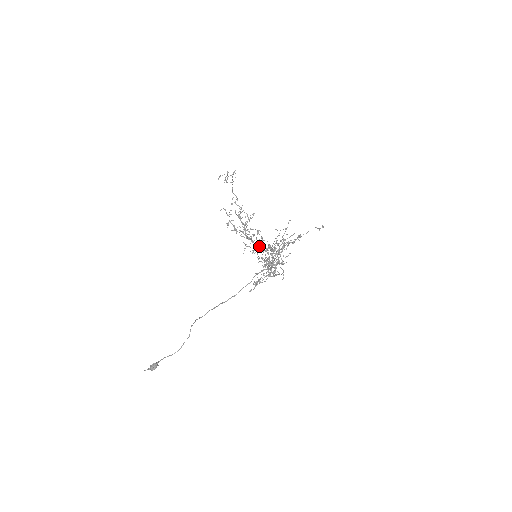
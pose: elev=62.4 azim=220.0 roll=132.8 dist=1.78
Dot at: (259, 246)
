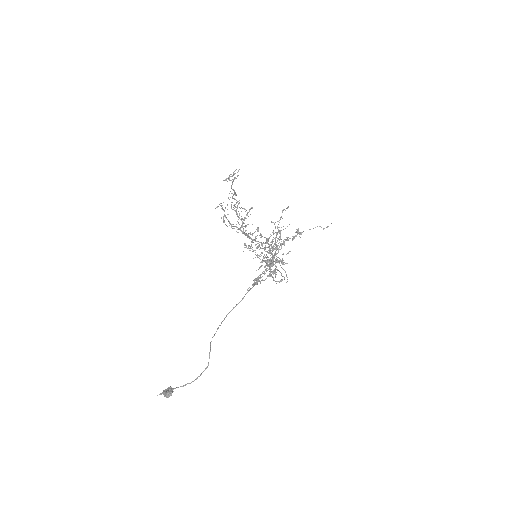
Dot at: (256, 241)
